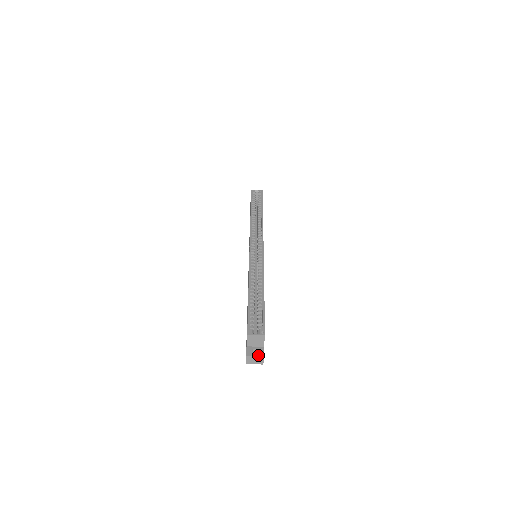
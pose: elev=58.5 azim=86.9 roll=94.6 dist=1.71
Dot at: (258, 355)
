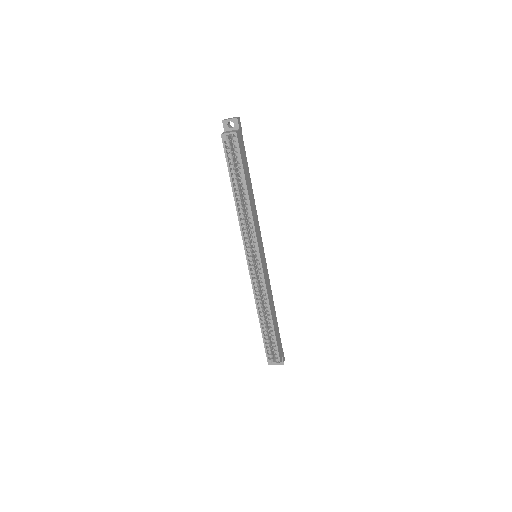
Dot at: occluded
